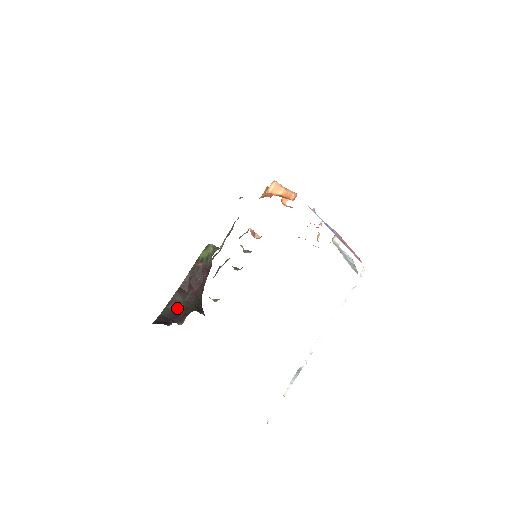
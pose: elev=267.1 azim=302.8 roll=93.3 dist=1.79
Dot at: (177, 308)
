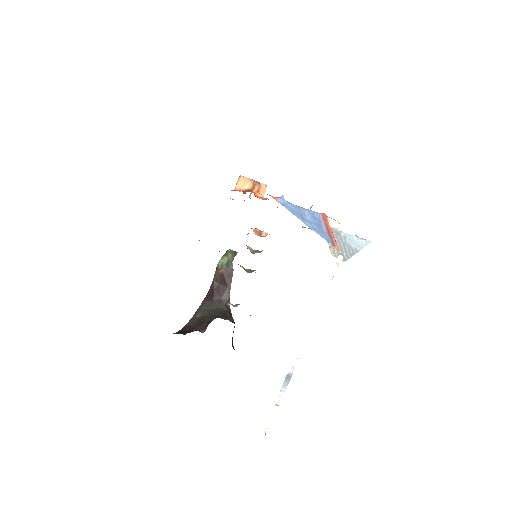
Dot at: (203, 316)
